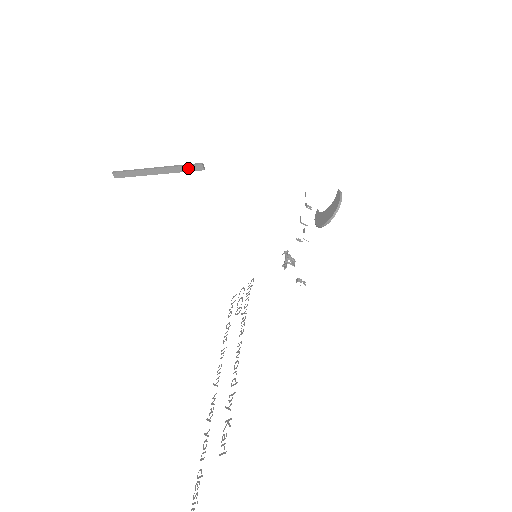
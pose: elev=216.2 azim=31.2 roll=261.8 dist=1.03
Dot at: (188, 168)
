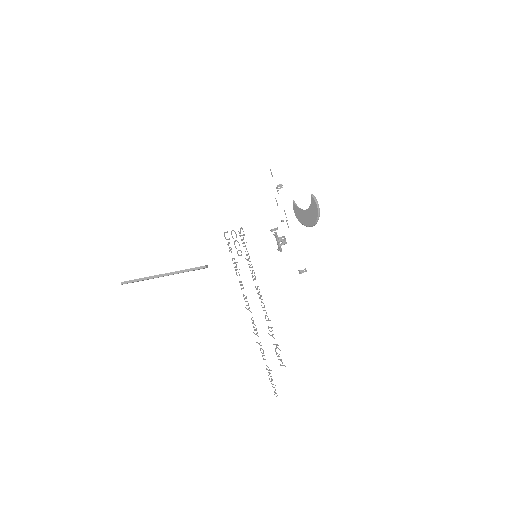
Dot at: (193, 270)
